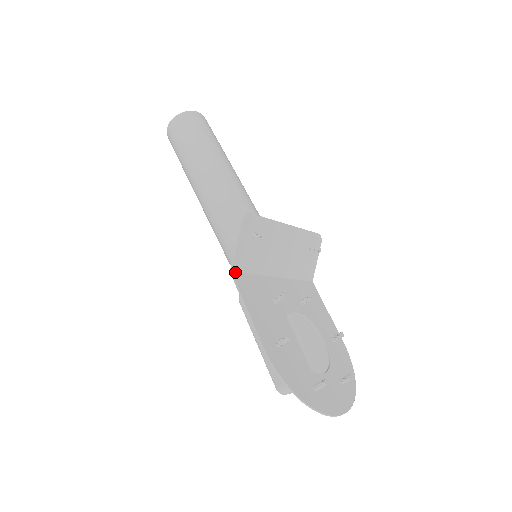
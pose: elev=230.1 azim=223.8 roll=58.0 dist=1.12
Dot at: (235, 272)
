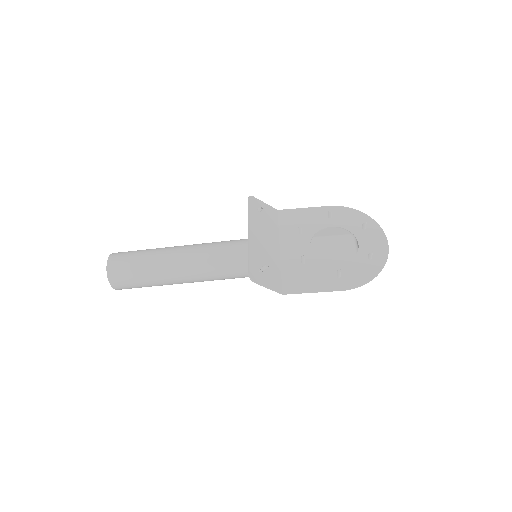
Dot at: (283, 291)
